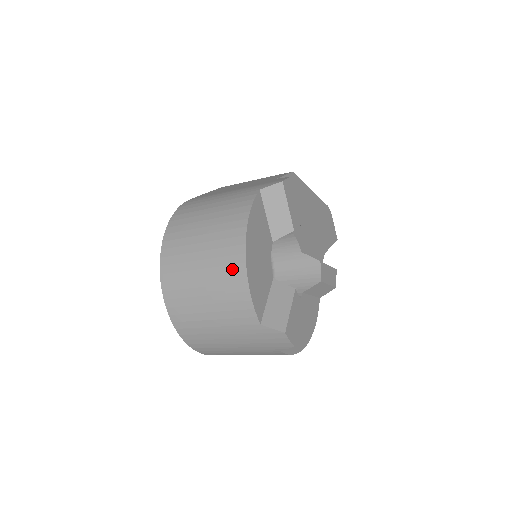
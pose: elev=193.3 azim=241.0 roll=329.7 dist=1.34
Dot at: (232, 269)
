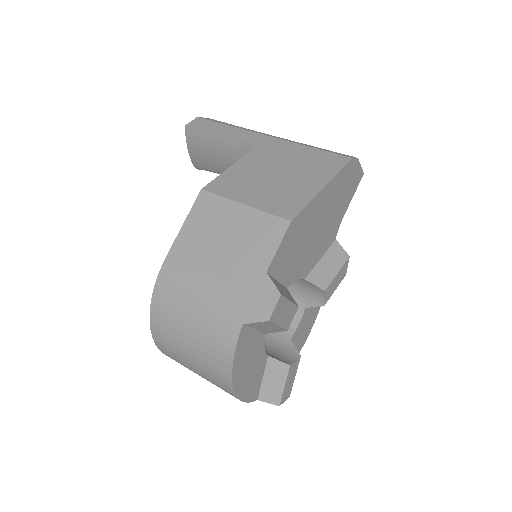
Dot at: (224, 389)
